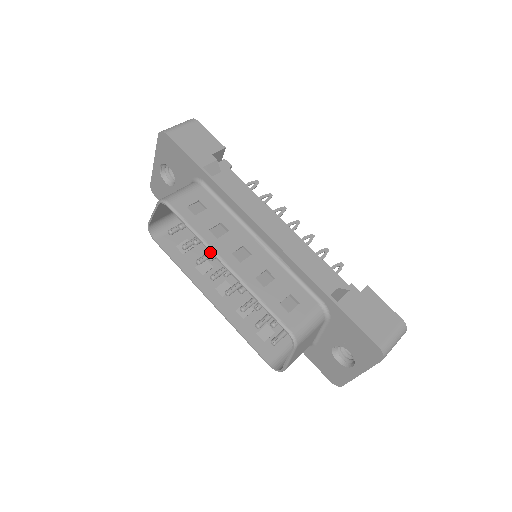
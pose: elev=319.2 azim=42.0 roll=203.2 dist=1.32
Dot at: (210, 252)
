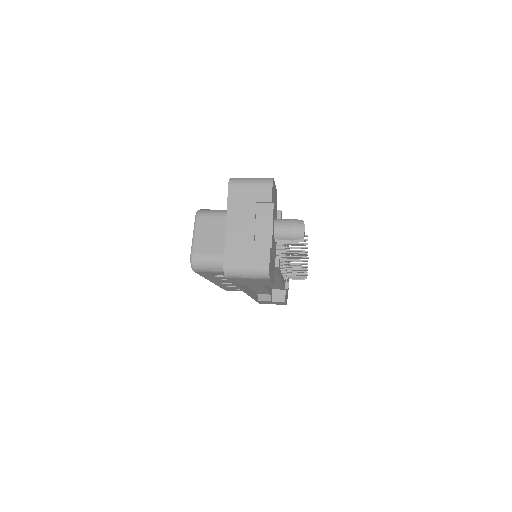
Dot at: occluded
